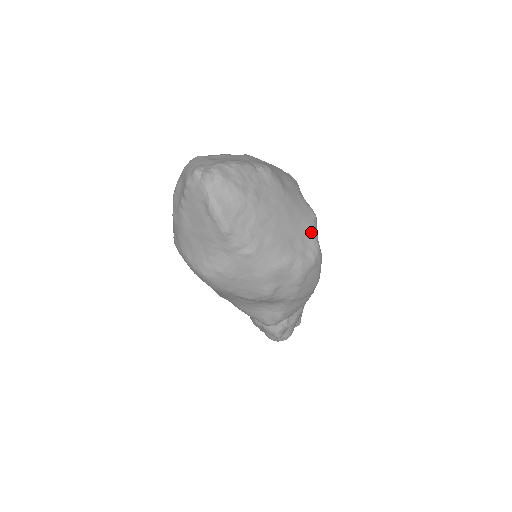
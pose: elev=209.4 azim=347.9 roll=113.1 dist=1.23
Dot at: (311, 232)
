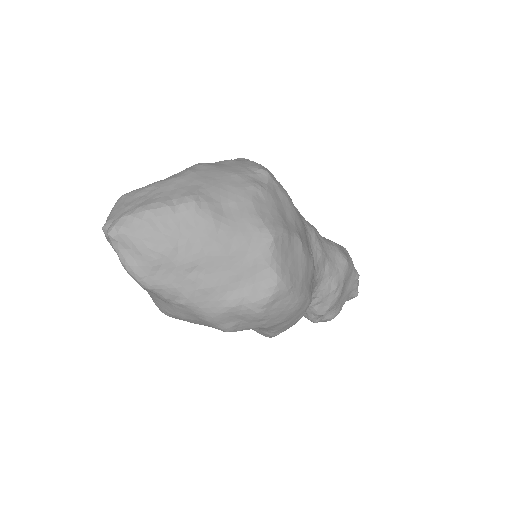
Dot at: (264, 263)
